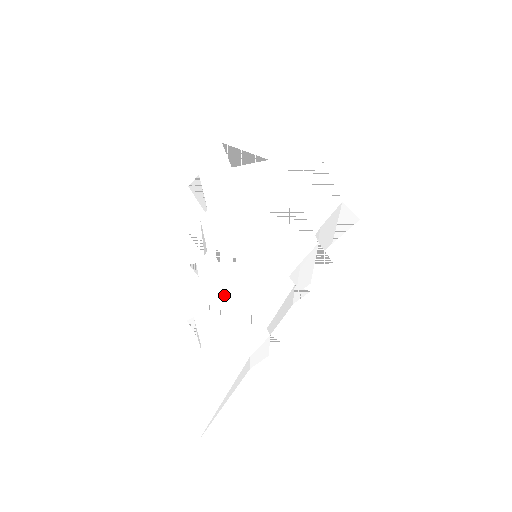
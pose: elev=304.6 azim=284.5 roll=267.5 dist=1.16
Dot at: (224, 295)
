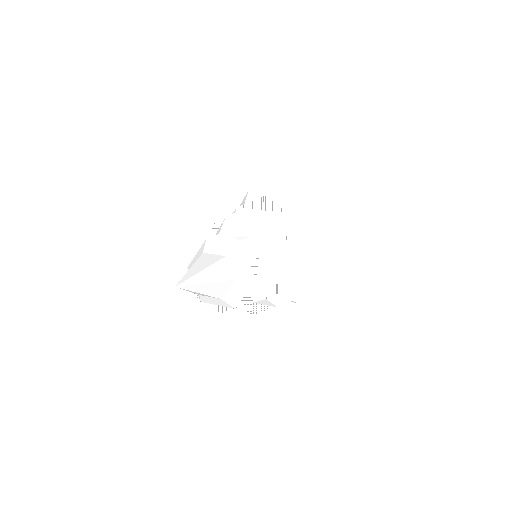
Dot at: (240, 235)
